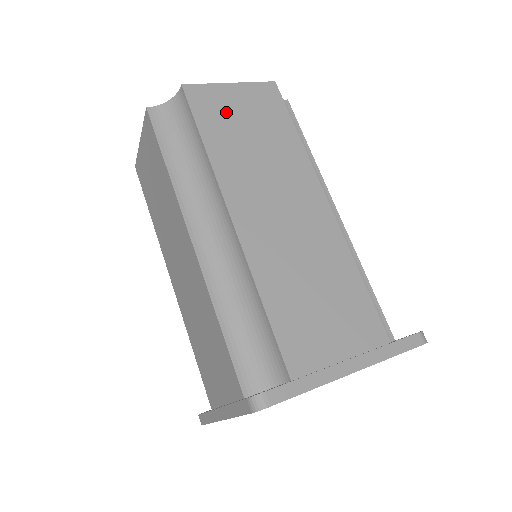
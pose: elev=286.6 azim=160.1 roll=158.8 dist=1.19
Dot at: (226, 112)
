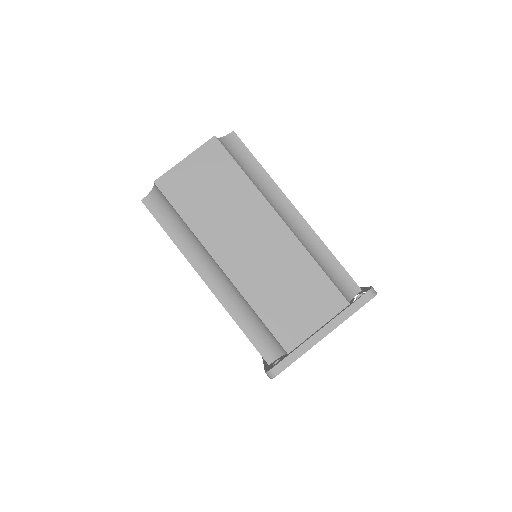
Dot at: (190, 186)
